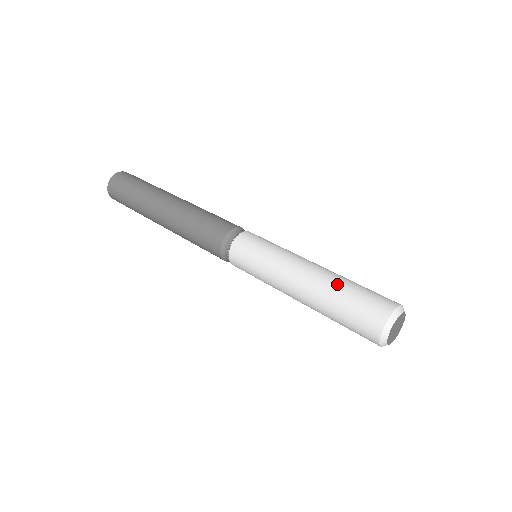
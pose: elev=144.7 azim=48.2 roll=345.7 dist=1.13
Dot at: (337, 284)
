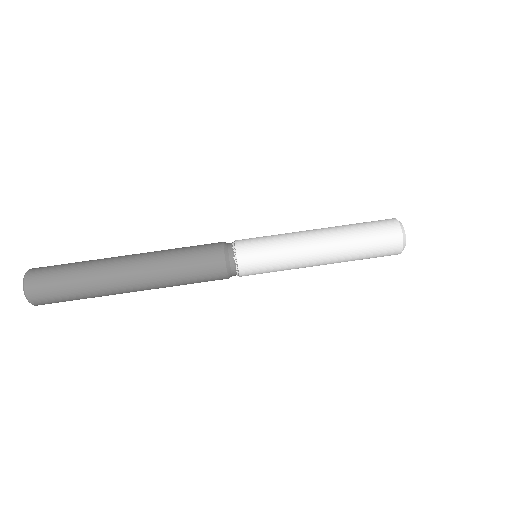
Dot at: (352, 250)
